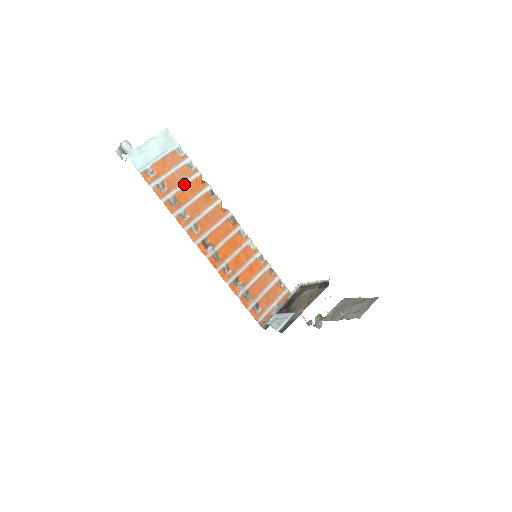
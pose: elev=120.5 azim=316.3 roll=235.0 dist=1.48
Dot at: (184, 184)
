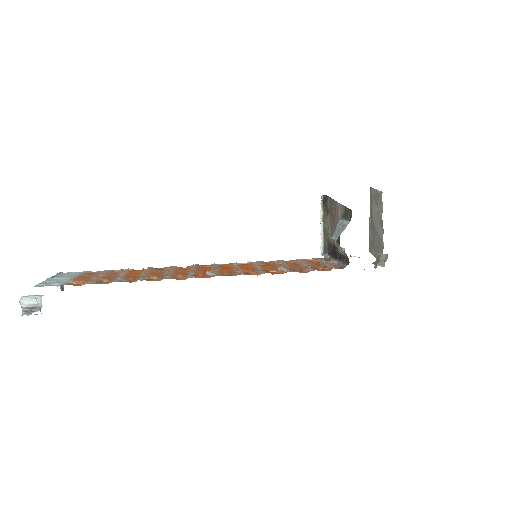
Dot at: (122, 274)
